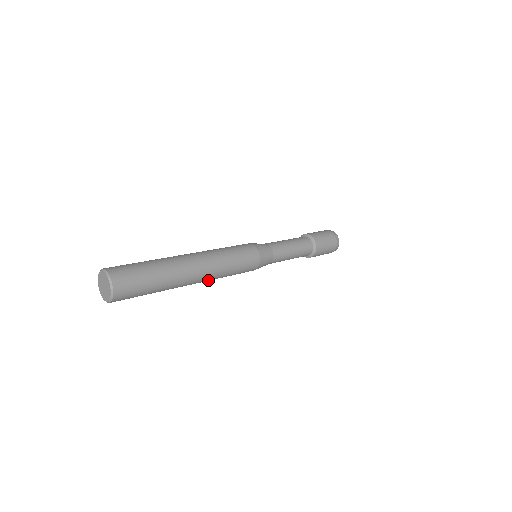
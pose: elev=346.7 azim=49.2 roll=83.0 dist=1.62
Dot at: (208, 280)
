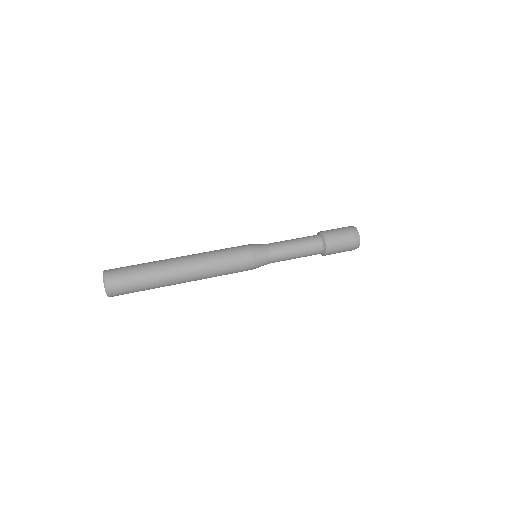
Dot at: occluded
